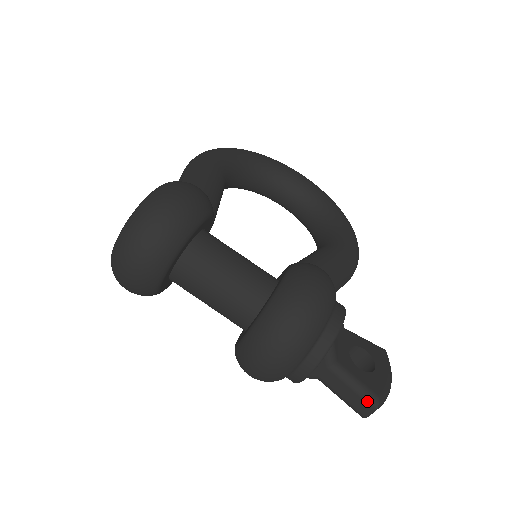
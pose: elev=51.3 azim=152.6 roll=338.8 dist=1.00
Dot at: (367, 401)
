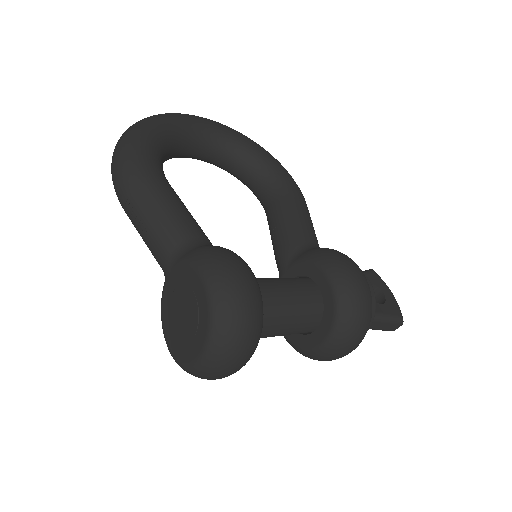
Dot at: (397, 324)
